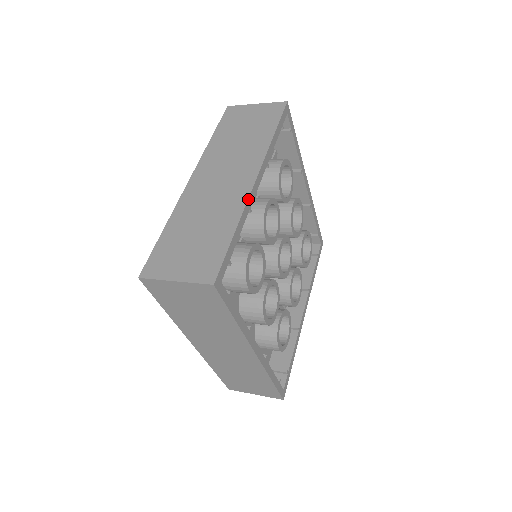
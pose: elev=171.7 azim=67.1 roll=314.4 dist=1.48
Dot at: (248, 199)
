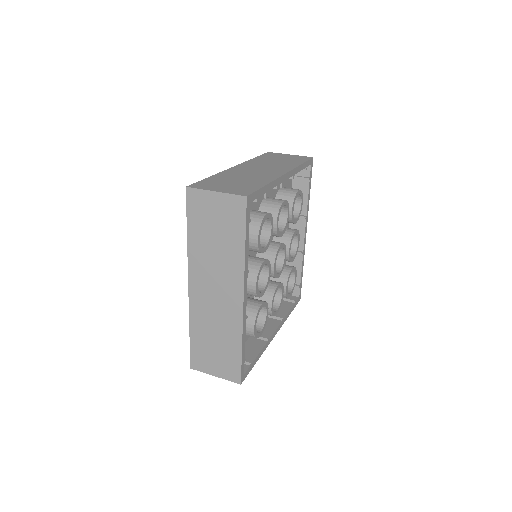
Dot at: (243, 320)
